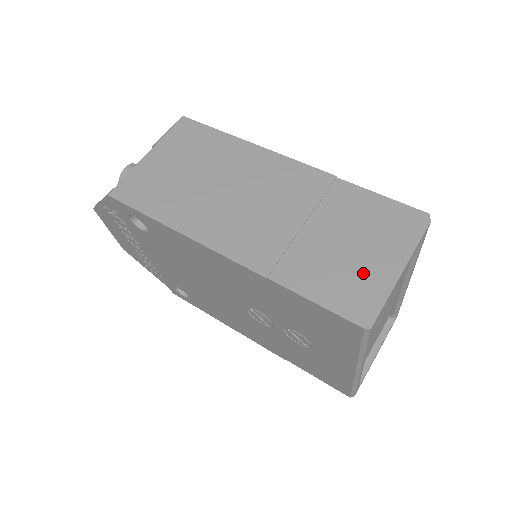
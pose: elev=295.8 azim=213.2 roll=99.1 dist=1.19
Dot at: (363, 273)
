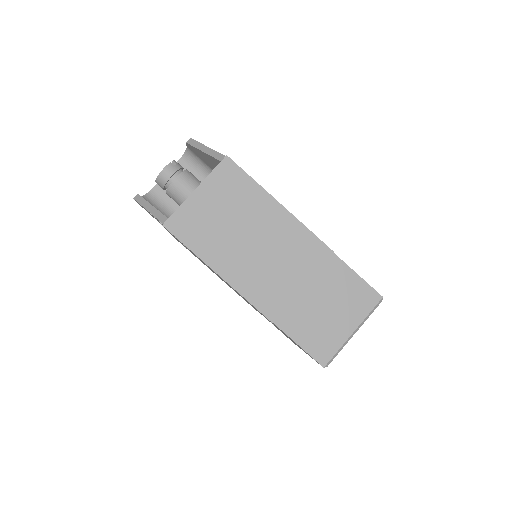
Dot at: (332, 332)
